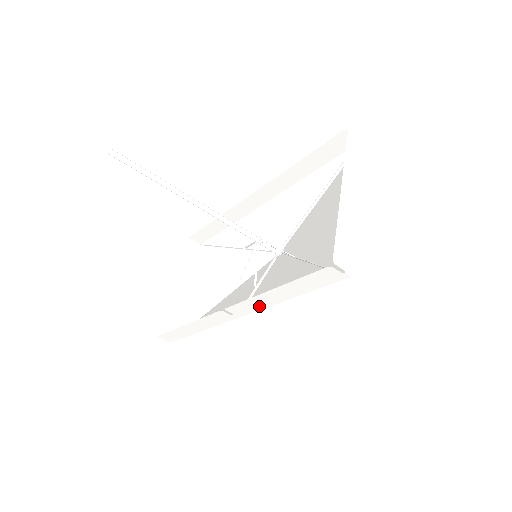
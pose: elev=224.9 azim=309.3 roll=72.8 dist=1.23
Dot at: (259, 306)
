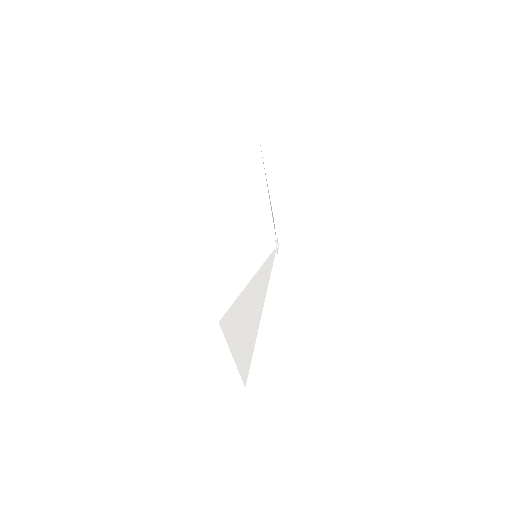
Dot at: occluded
